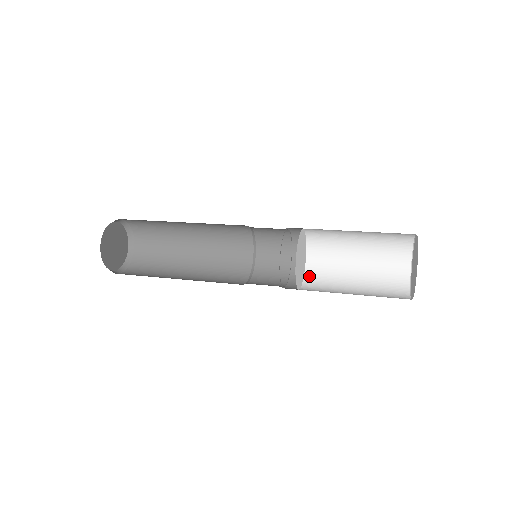
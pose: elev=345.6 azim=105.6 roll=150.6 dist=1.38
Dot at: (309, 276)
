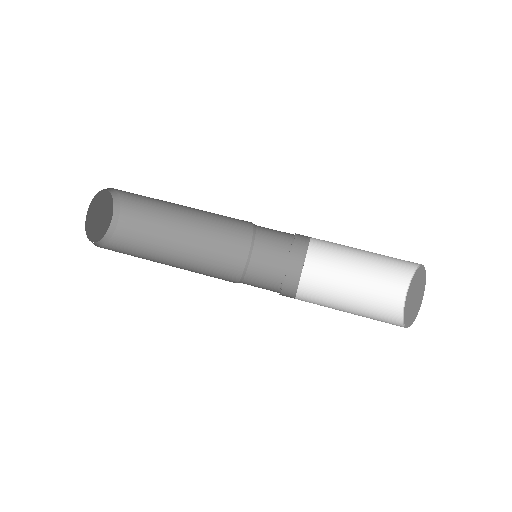
Dot at: (310, 260)
